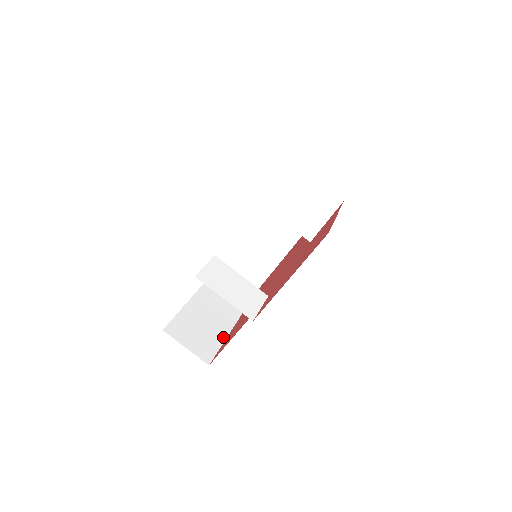
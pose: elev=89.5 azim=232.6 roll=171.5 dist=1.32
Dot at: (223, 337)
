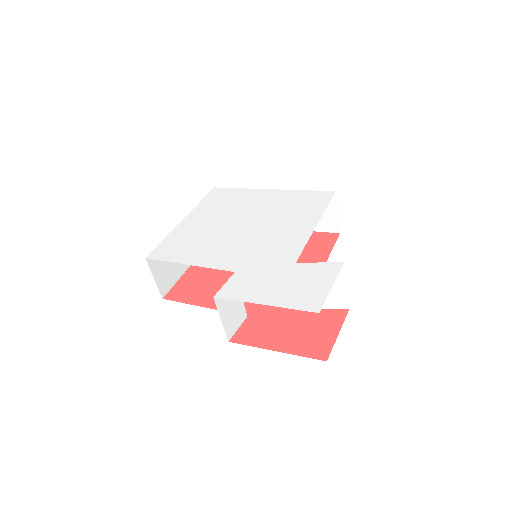
Dot at: (183, 271)
